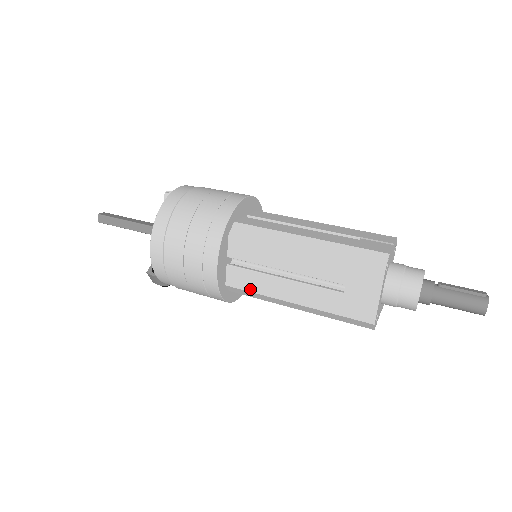
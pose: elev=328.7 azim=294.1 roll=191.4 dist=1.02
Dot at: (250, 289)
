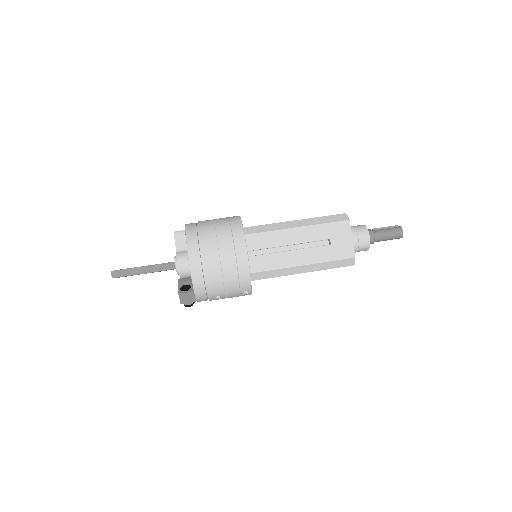
Dot at: (269, 268)
